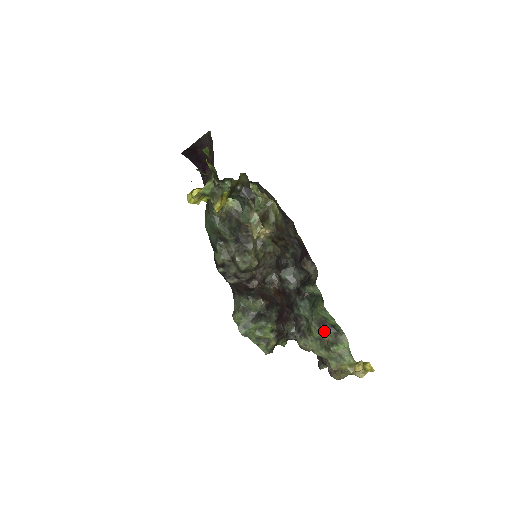
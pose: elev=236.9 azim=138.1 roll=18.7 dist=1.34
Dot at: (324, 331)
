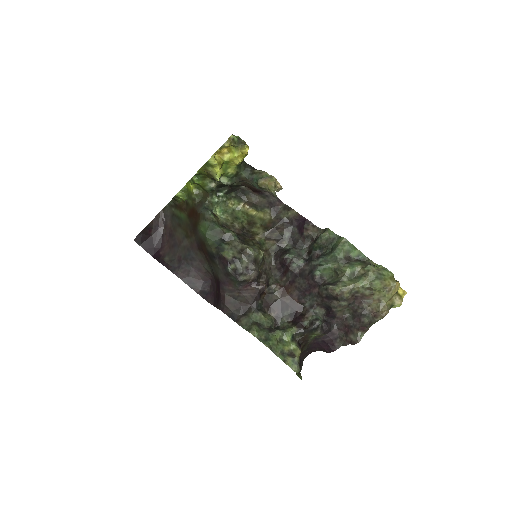
Dot at: (353, 264)
